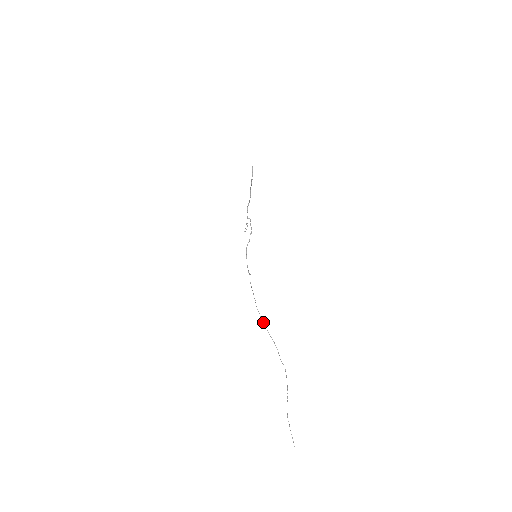
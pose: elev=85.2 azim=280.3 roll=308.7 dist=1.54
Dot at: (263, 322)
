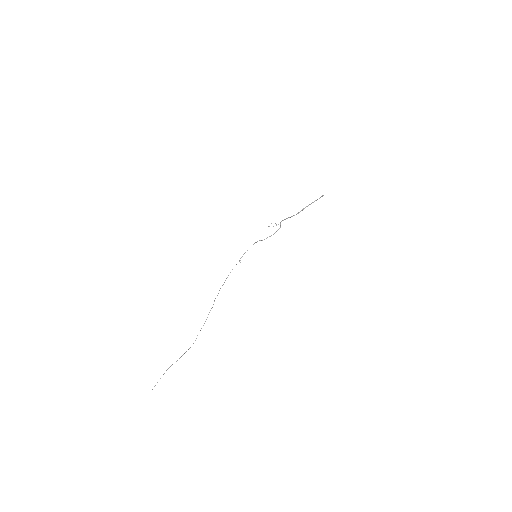
Dot at: occluded
